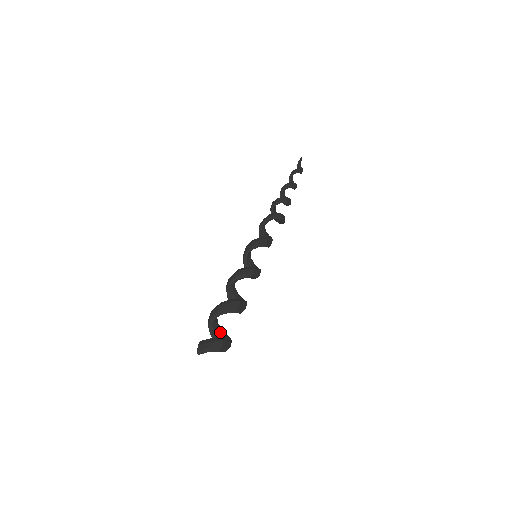
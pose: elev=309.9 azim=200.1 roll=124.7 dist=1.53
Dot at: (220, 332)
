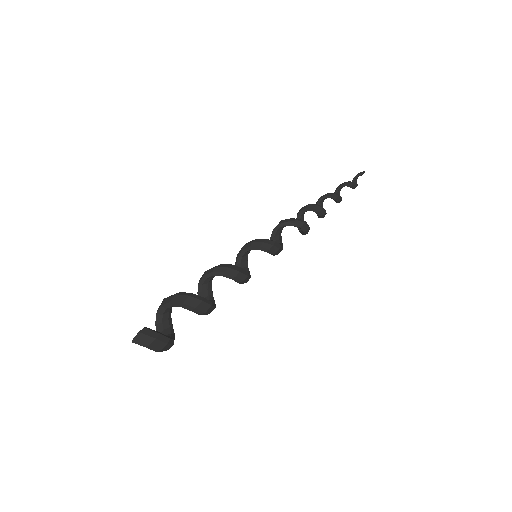
Dot at: (168, 319)
